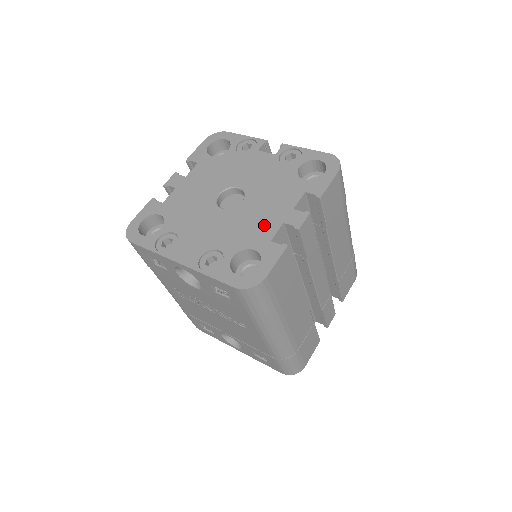
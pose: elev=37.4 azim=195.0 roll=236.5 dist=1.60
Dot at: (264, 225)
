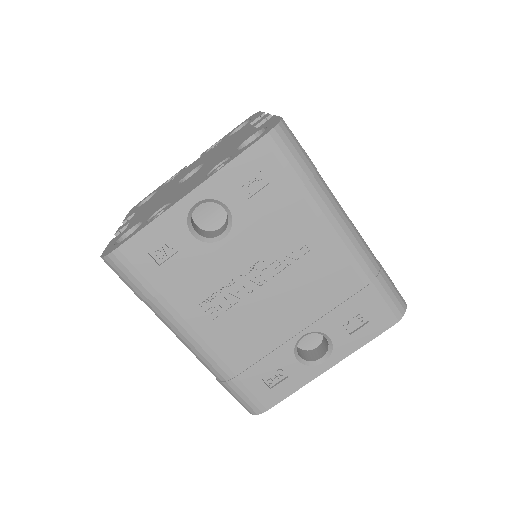
Dot at: (240, 139)
